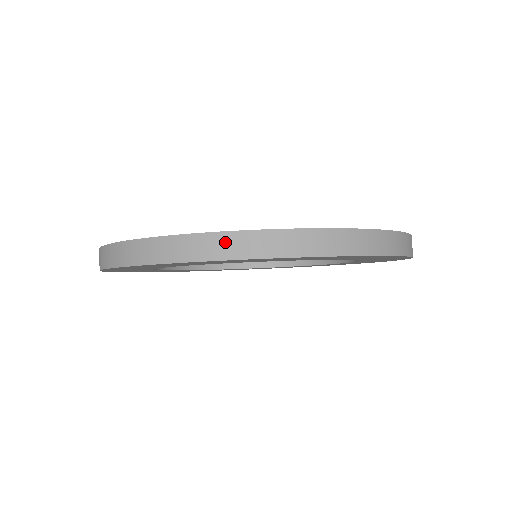
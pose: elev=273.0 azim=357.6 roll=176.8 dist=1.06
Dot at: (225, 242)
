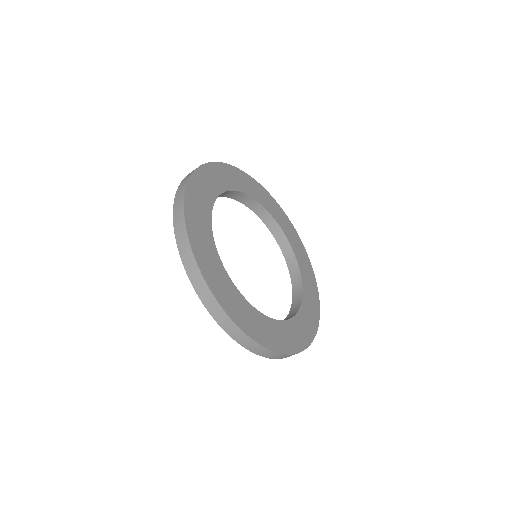
Dot at: (223, 317)
